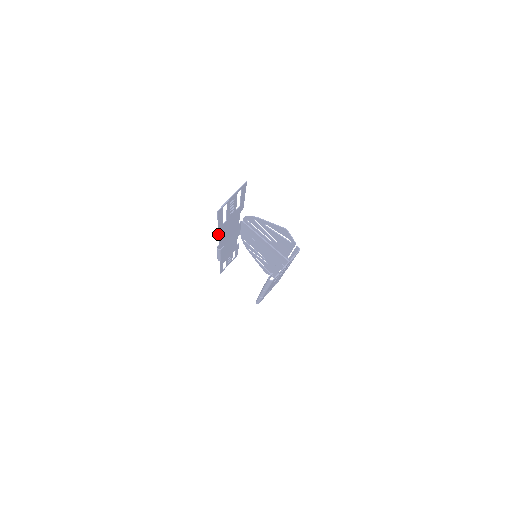
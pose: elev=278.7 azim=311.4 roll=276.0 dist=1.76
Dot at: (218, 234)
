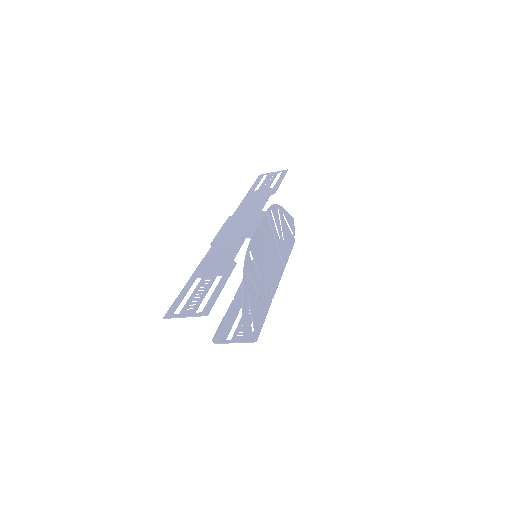
Dot at: (198, 265)
